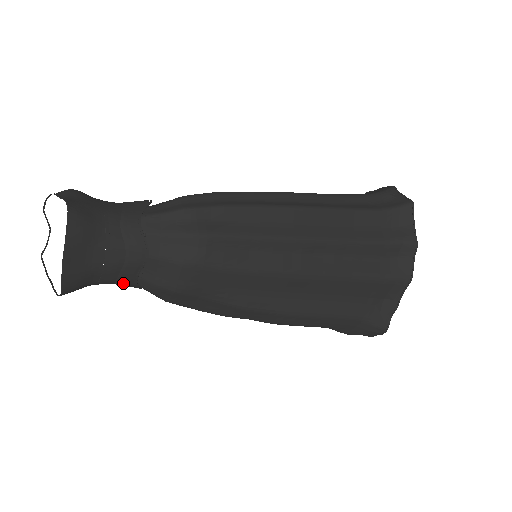
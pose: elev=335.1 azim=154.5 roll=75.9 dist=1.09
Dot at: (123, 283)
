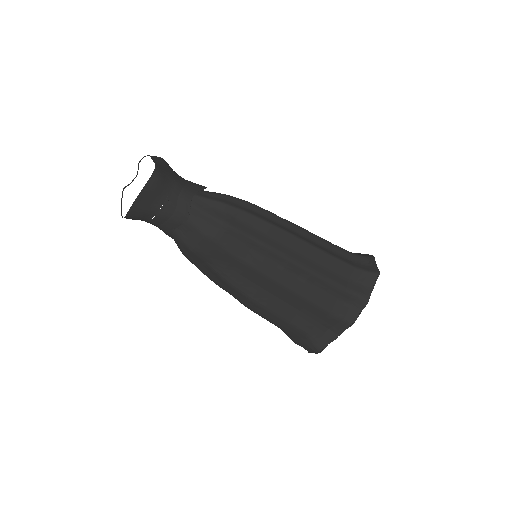
Dot at: (163, 229)
